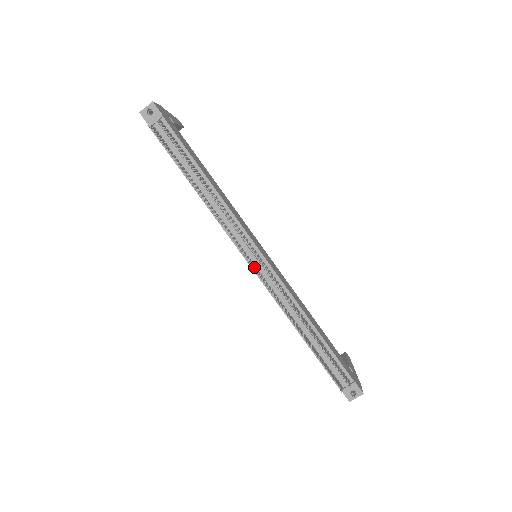
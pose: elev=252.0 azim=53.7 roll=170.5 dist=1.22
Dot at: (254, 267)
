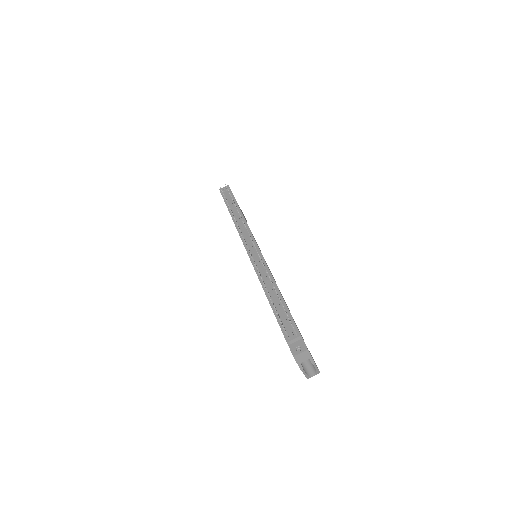
Dot at: occluded
